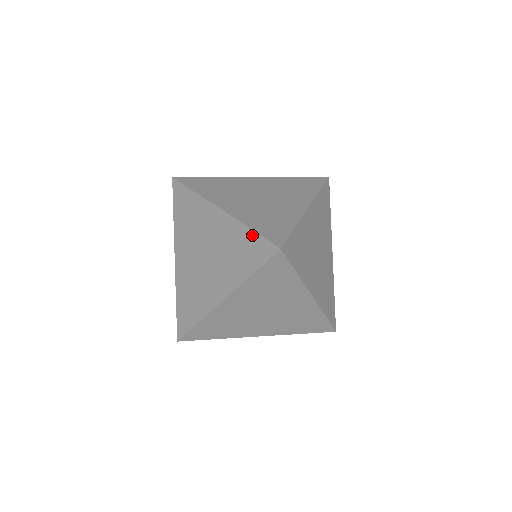
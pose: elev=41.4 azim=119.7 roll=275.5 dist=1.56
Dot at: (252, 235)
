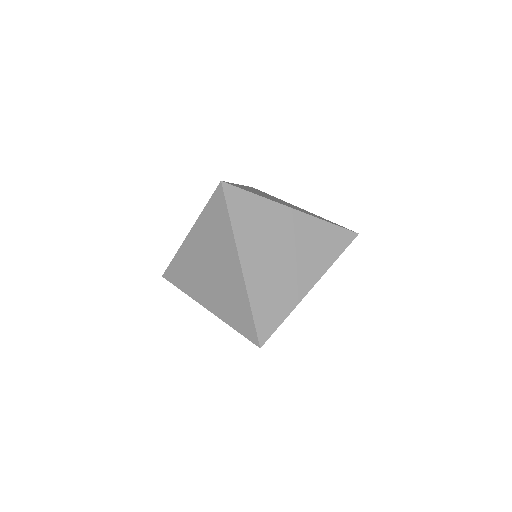
Dot at: (208, 207)
